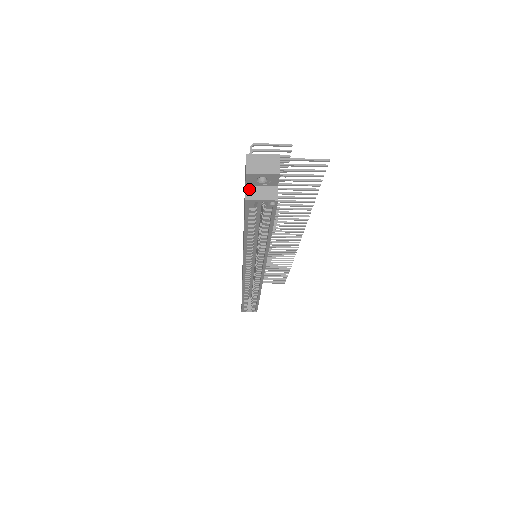
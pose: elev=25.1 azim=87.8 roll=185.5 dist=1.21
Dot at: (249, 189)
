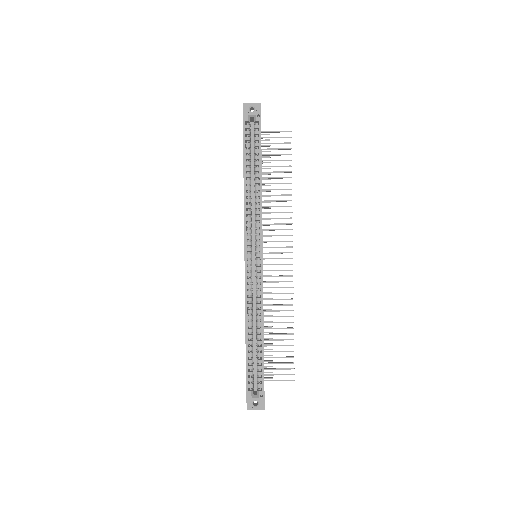
Dot at: occluded
